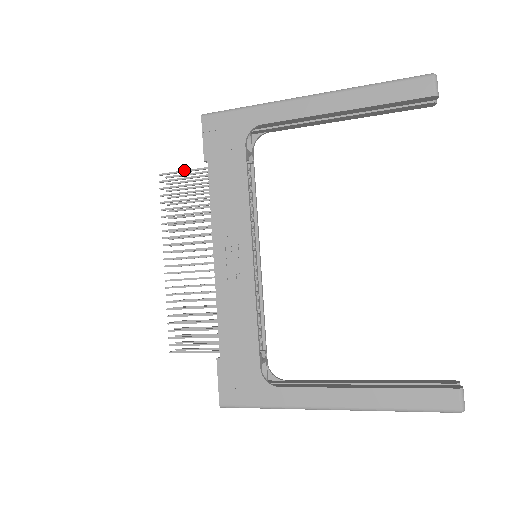
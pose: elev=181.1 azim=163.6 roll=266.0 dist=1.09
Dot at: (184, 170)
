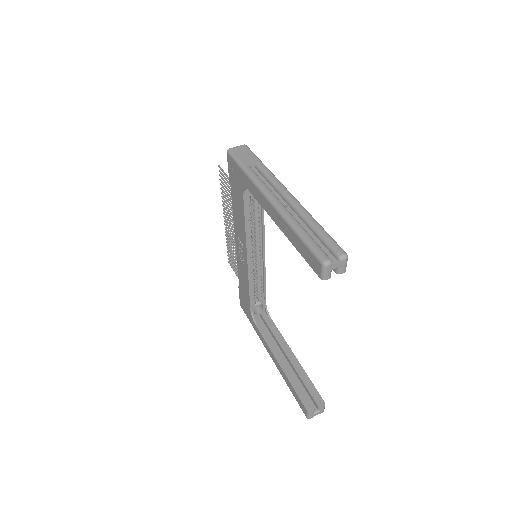
Dot at: (226, 176)
